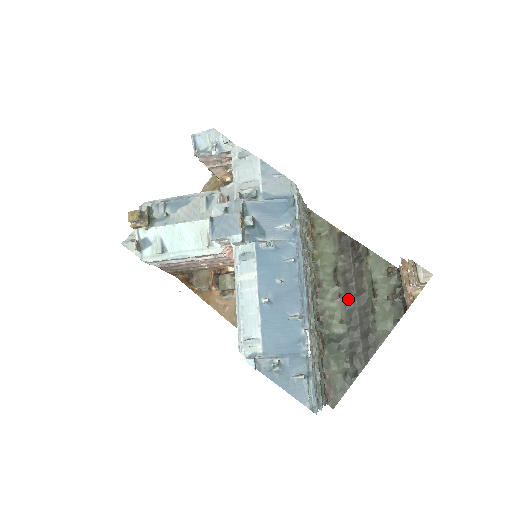
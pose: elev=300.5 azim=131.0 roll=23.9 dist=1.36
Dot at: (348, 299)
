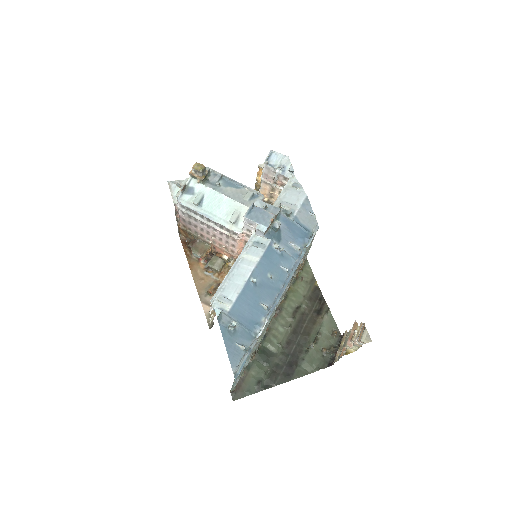
Dot at: (294, 332)
